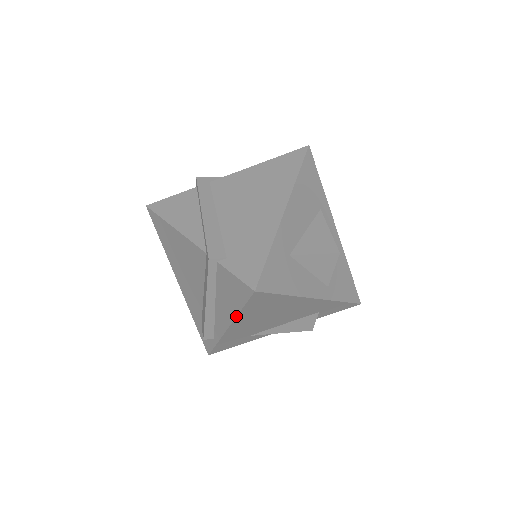
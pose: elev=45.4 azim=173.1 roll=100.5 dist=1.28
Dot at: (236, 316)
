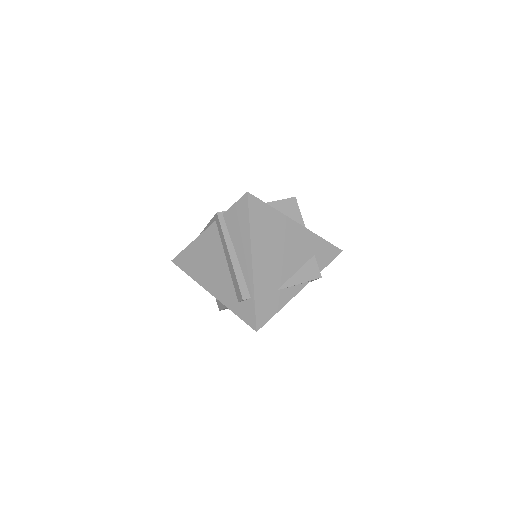
Dot at: (250, 236)
